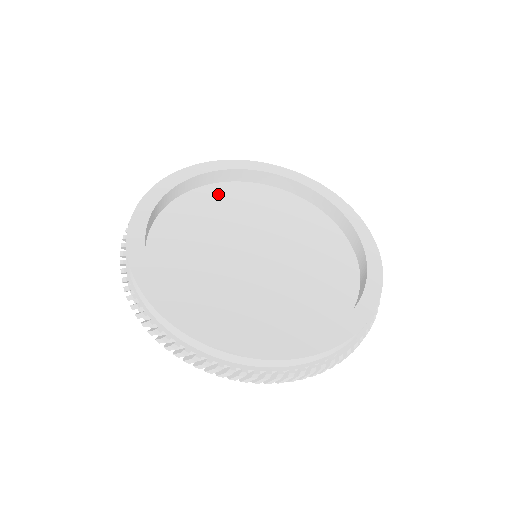
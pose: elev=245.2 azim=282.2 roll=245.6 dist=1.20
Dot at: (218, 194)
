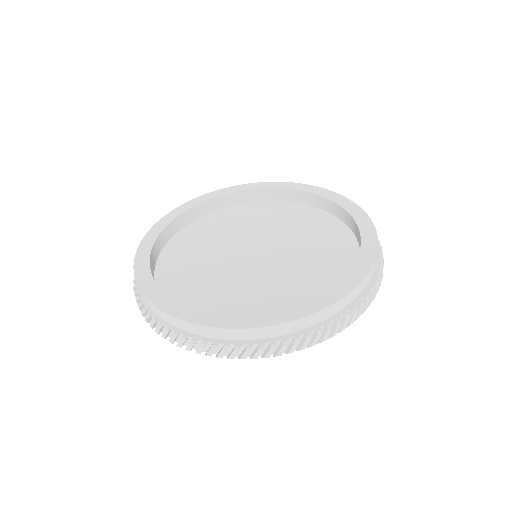
Dot at: (207, 223)
